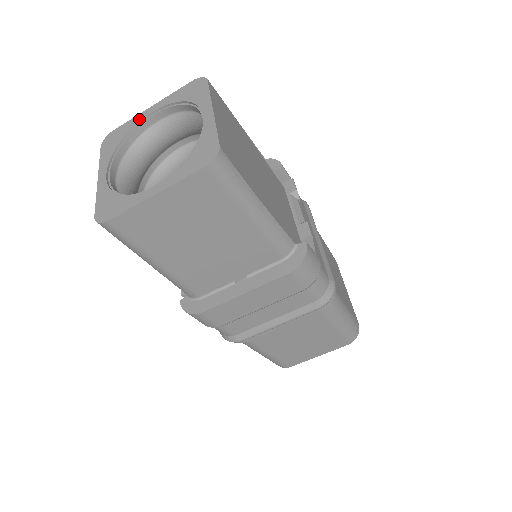
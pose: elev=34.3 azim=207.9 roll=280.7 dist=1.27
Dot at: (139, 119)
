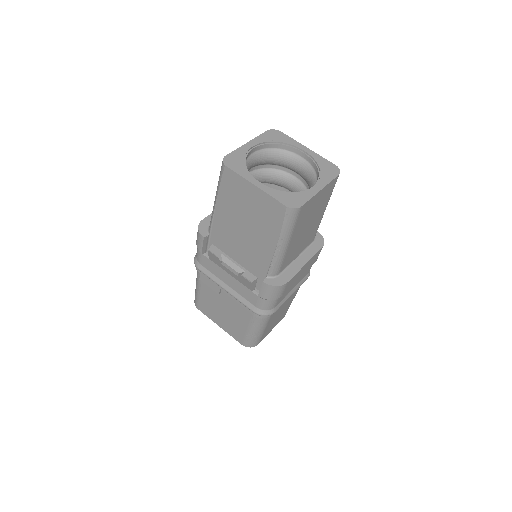
Dot at: (246, 150)
